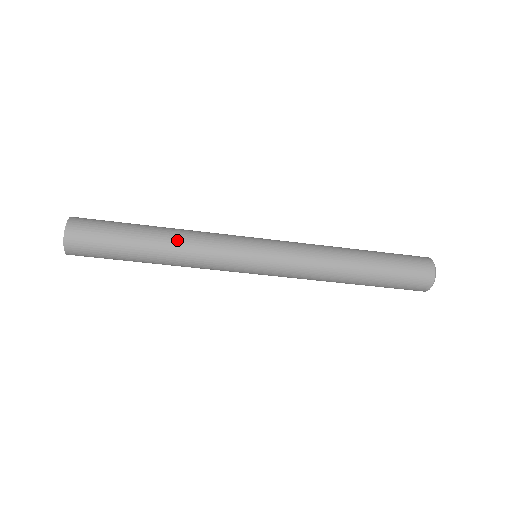
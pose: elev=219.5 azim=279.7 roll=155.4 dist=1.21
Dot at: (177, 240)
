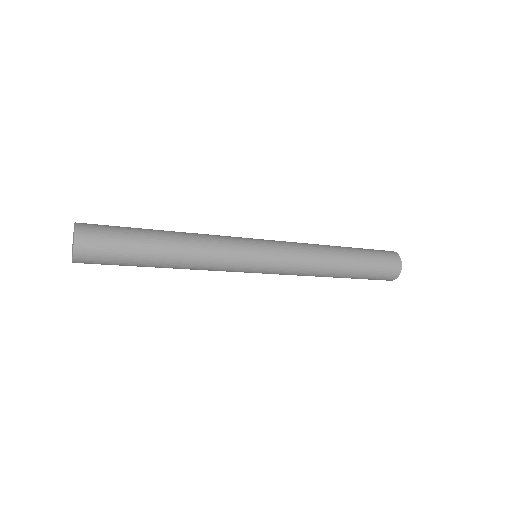
Dot at: (189, 244)
